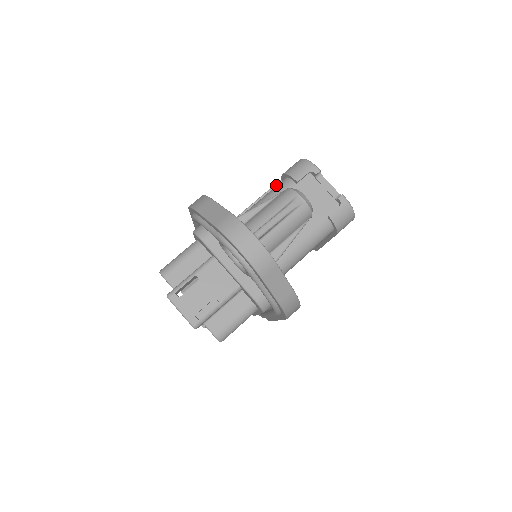
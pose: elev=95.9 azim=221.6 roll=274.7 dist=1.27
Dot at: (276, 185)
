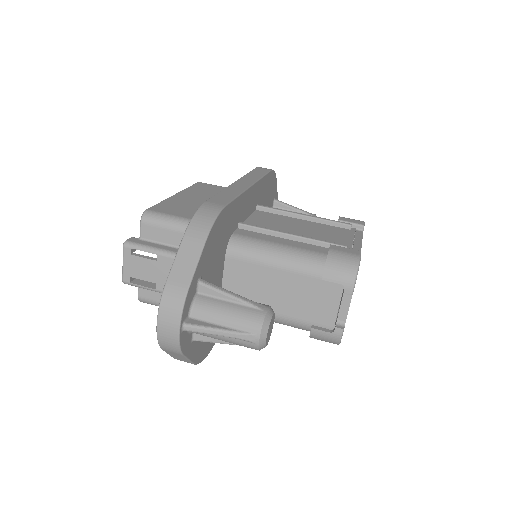
Dot at: (322, 243)
